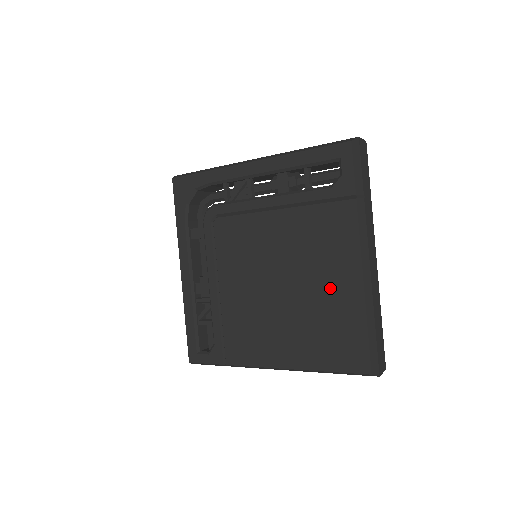
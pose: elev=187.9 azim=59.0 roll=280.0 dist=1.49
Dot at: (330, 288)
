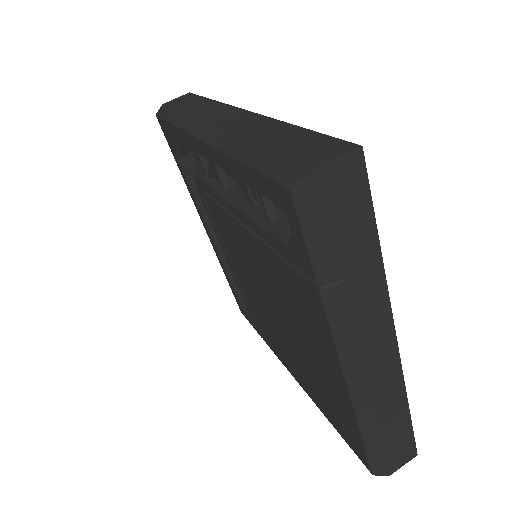
Dot at: (318, 364)
